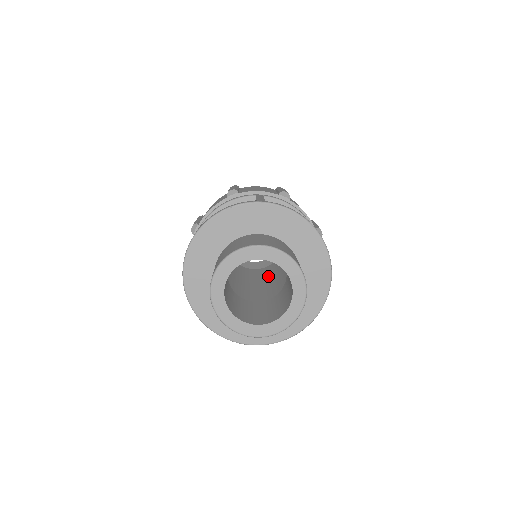
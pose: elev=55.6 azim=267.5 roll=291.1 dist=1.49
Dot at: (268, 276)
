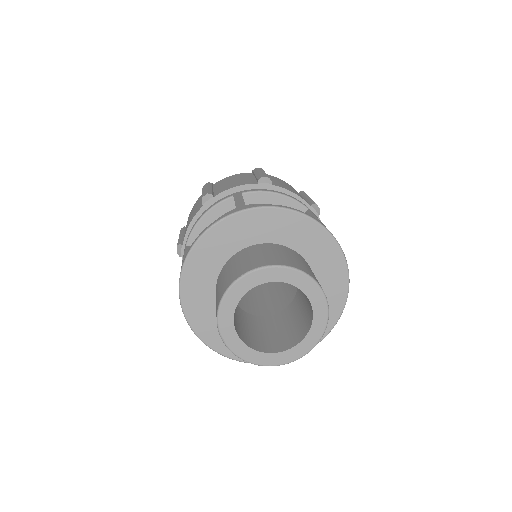
Dot at: occluded
